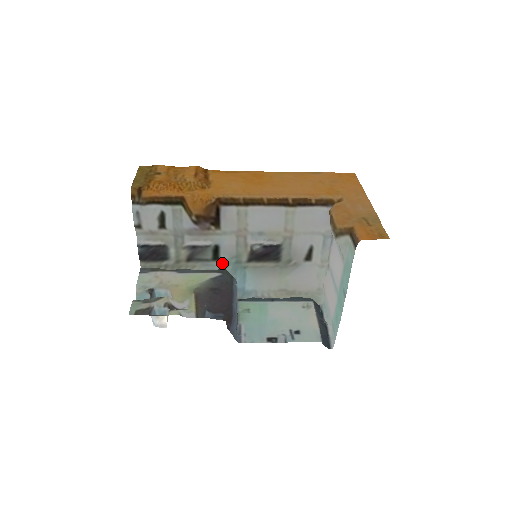
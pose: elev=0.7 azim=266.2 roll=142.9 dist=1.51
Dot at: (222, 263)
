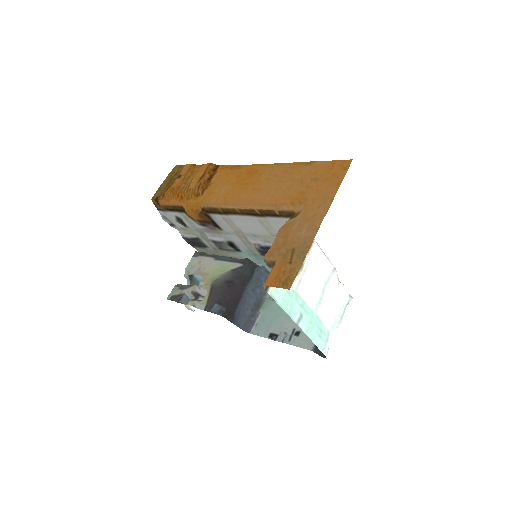
Dot at: (245, 253)
